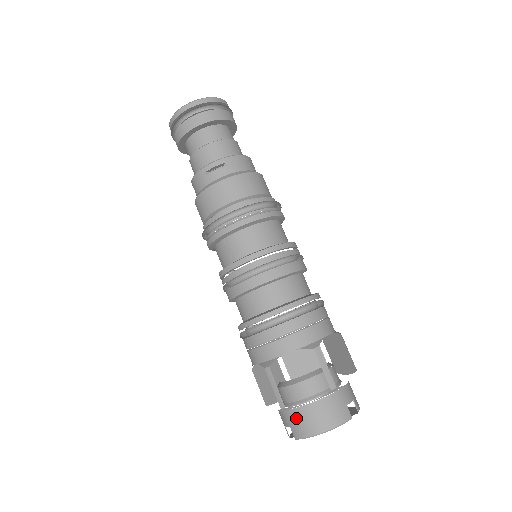
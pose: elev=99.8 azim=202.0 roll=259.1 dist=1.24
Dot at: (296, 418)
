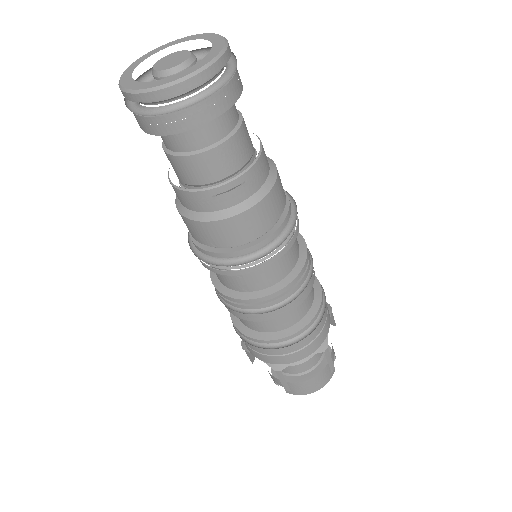
Dot at: (293, 387)
